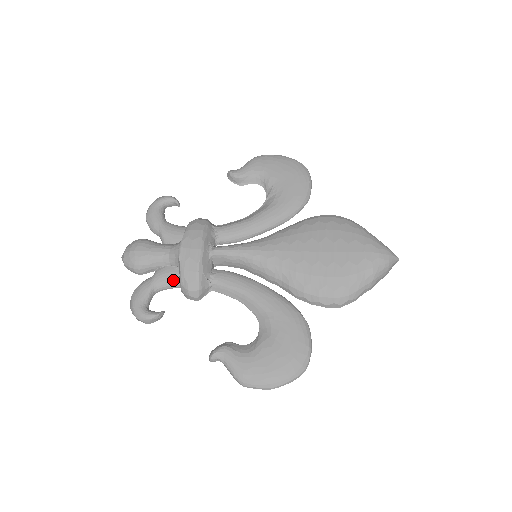
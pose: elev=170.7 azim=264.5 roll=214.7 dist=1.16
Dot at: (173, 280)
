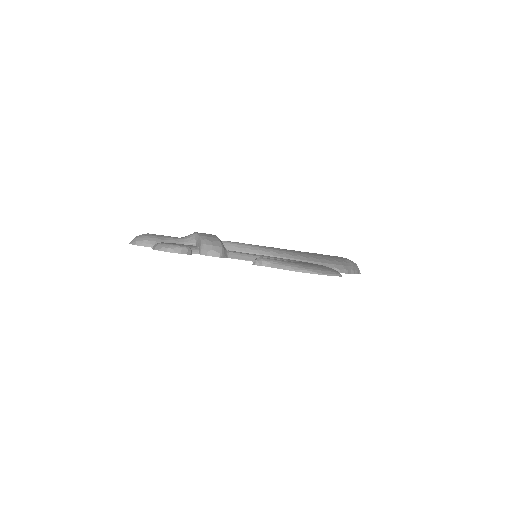
Dot at: (192, 247)
